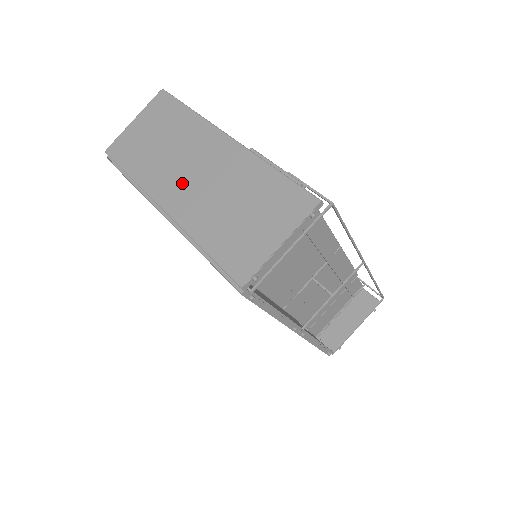
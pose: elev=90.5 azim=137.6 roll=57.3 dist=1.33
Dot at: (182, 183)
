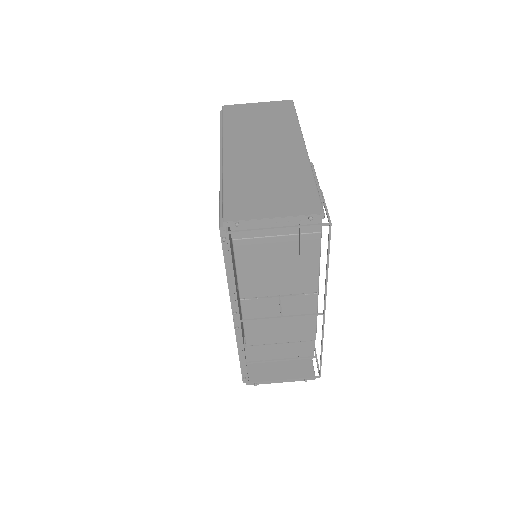
Dot at: (250, 149)
